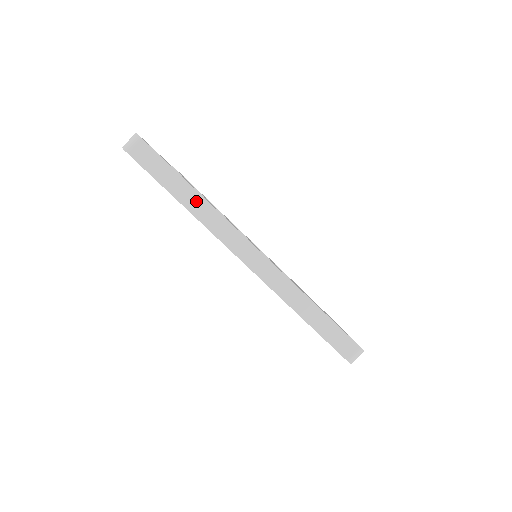
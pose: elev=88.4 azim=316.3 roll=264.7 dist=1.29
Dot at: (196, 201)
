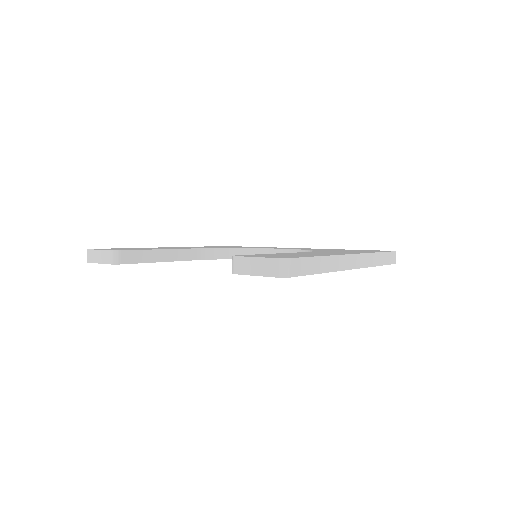
Dot at: (327, 262)
